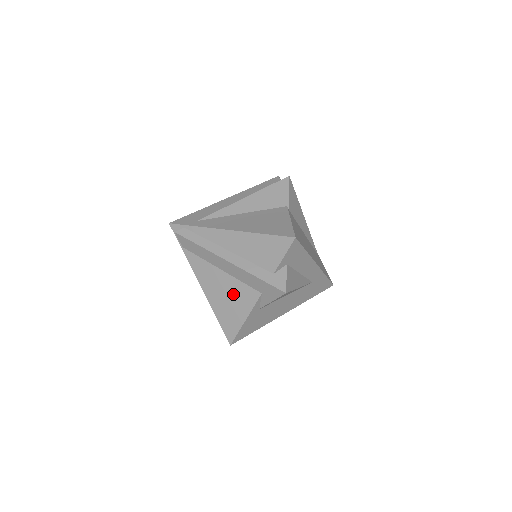
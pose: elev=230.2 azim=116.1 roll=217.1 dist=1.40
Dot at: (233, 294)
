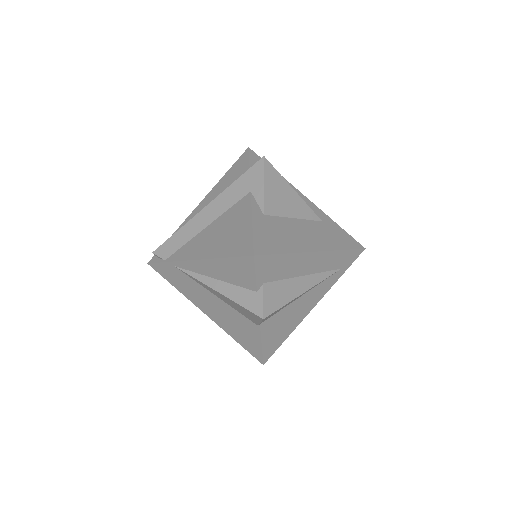
Dot at: (227, 224)
